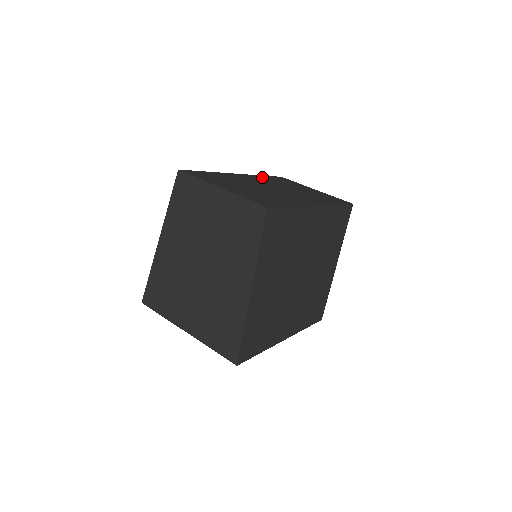
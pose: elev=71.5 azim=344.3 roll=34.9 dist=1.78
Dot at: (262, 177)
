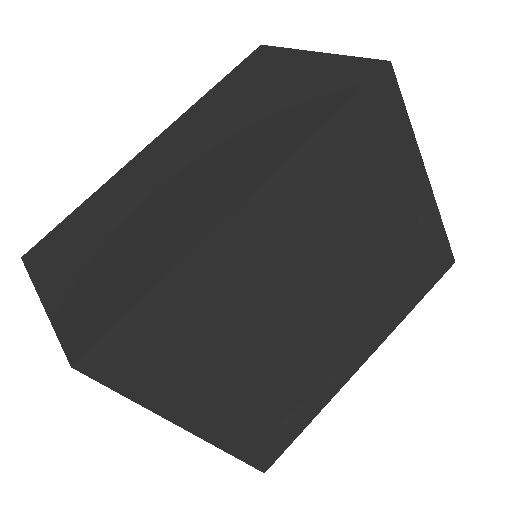
Dot at: (199, 108)
